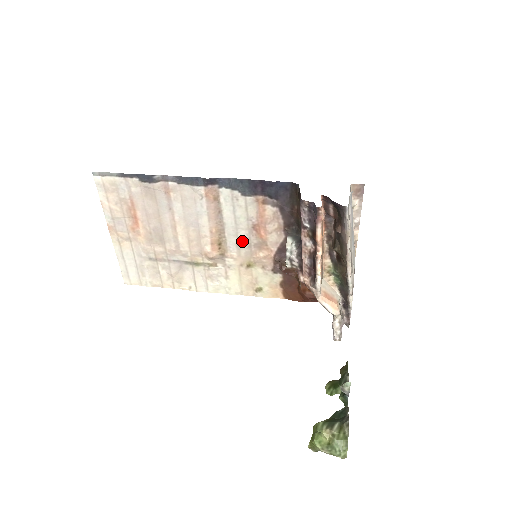
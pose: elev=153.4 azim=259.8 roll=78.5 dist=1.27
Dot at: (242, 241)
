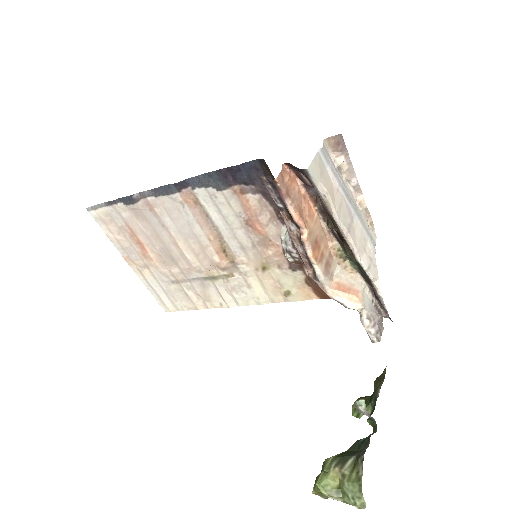
Dot at: (244, 242)
